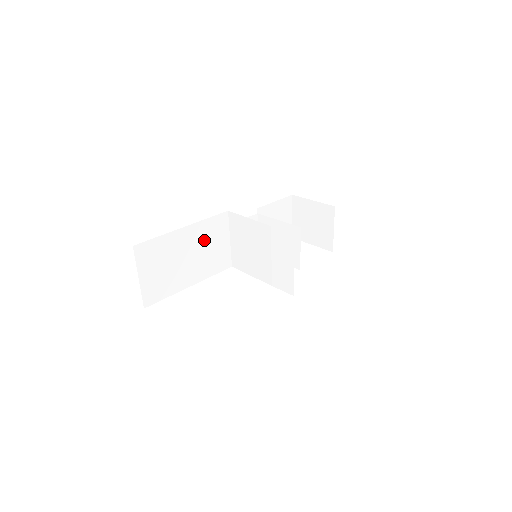
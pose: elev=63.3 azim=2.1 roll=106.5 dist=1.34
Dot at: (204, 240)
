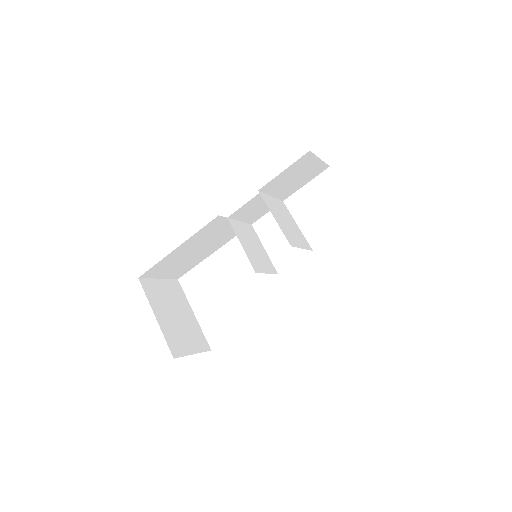
Dot at: (205, 237)
